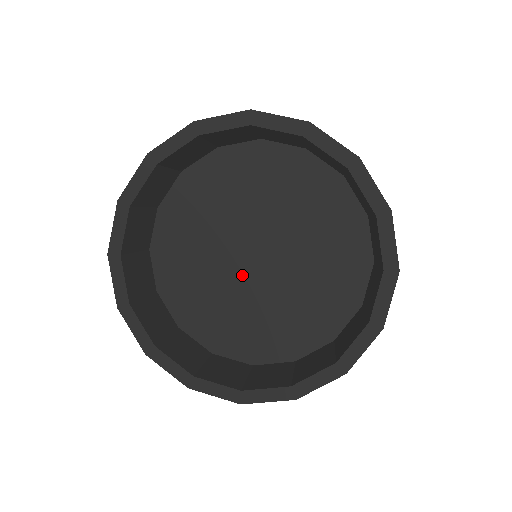
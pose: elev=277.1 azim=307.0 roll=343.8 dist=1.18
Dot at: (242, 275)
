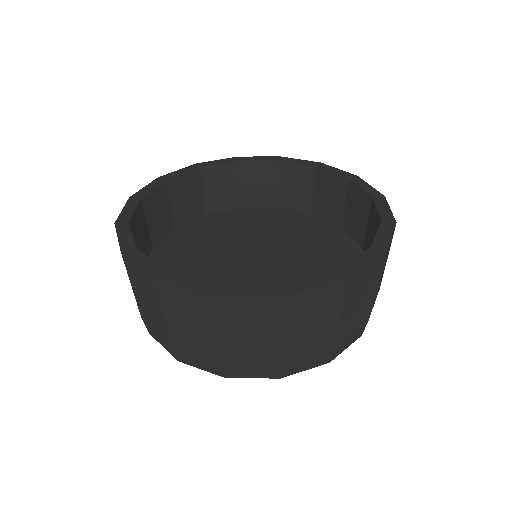
Dot at: (231, 261)
